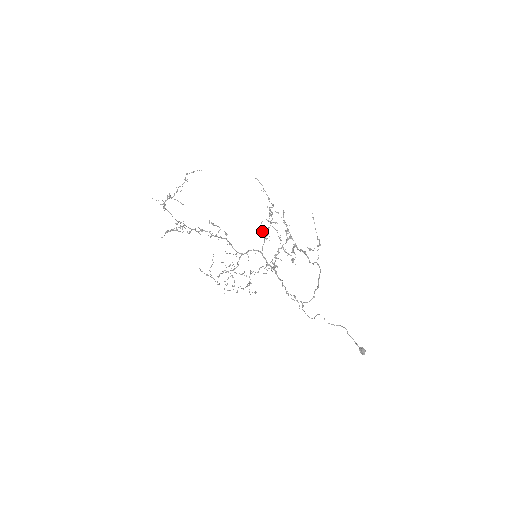
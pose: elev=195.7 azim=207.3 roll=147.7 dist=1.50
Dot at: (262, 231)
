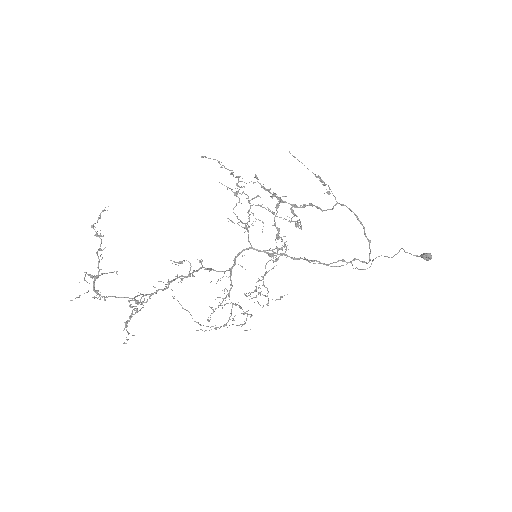
Dot at: occluded
